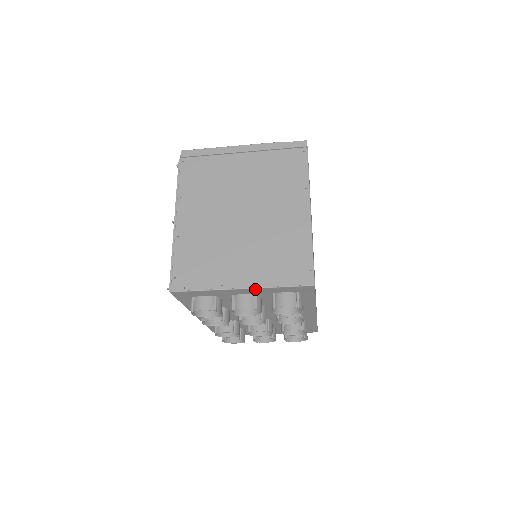
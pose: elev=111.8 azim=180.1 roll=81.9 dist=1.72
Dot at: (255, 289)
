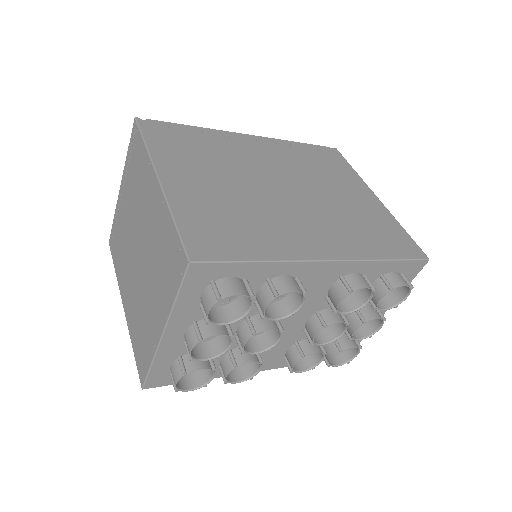
Dot at: (171, 322)
